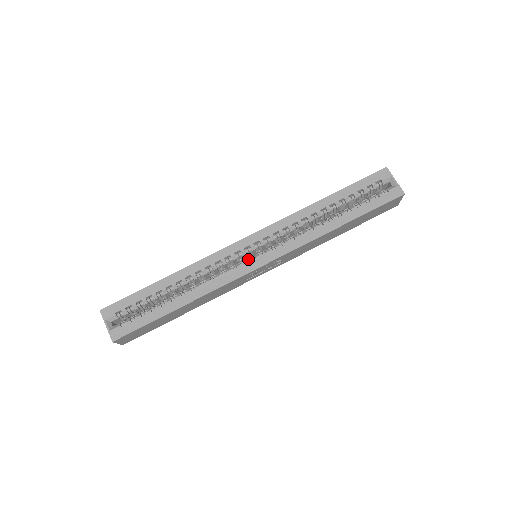
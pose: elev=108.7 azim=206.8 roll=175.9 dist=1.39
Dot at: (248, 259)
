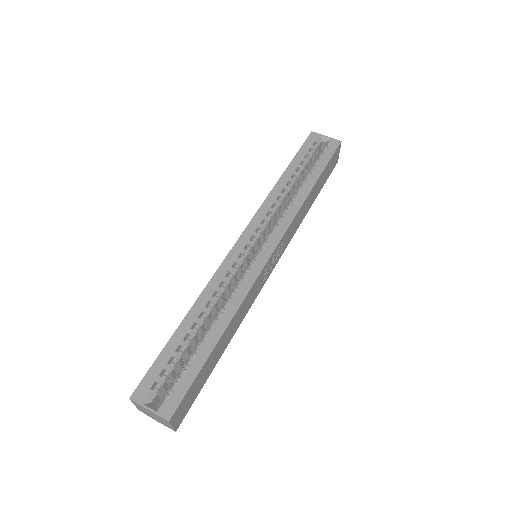
Dot at: (254, 256)
